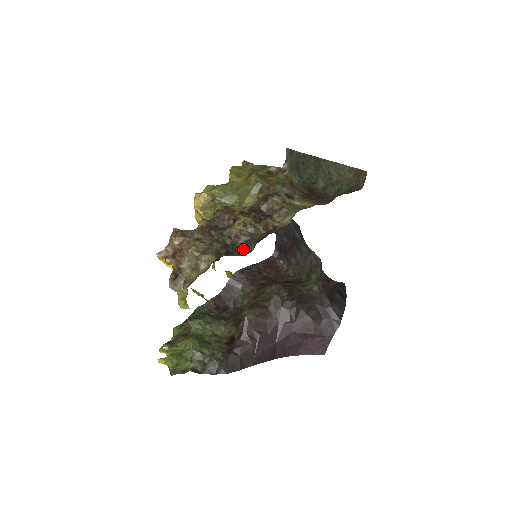
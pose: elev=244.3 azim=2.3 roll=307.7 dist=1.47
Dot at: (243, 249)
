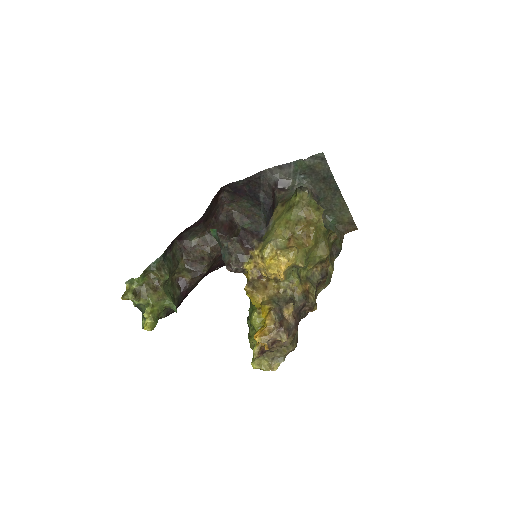
Dot at: (299, 321)
